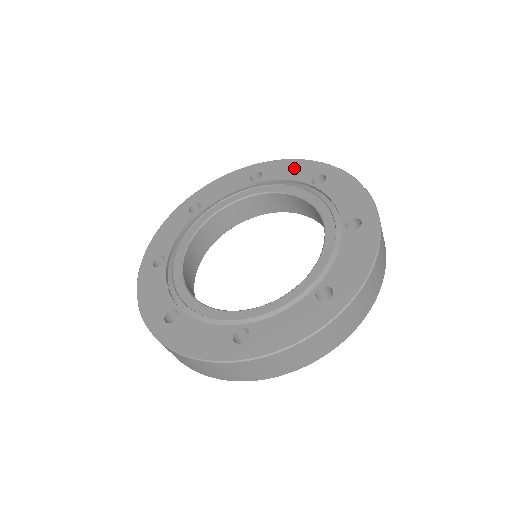
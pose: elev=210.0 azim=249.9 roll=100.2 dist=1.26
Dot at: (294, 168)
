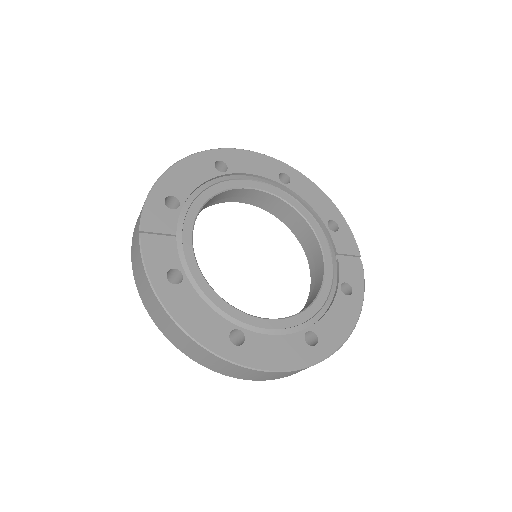
Dot at: (317, 197)
